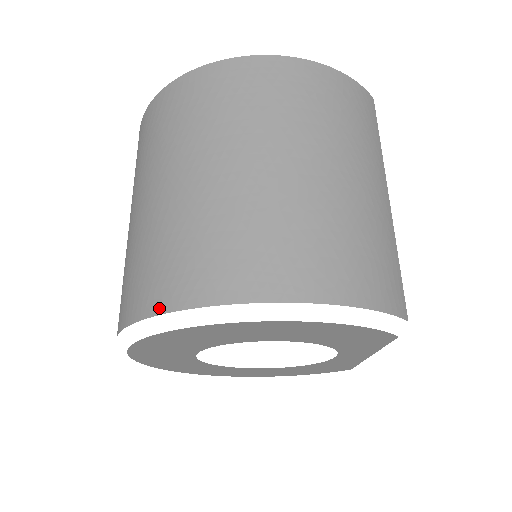
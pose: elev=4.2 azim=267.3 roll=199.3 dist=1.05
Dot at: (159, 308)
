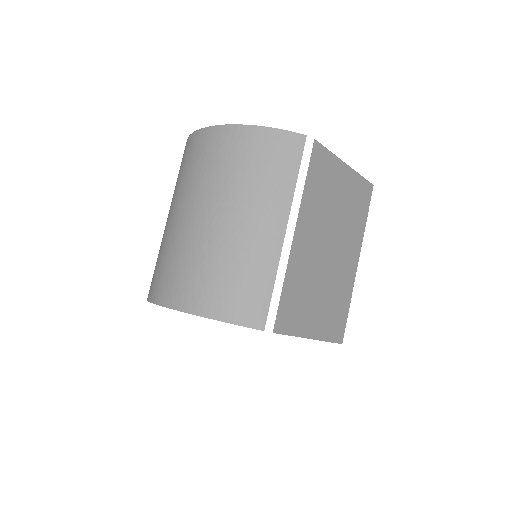
Dot at: occluded
